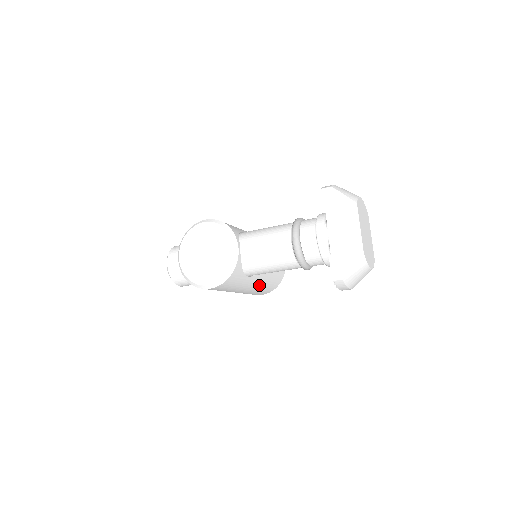
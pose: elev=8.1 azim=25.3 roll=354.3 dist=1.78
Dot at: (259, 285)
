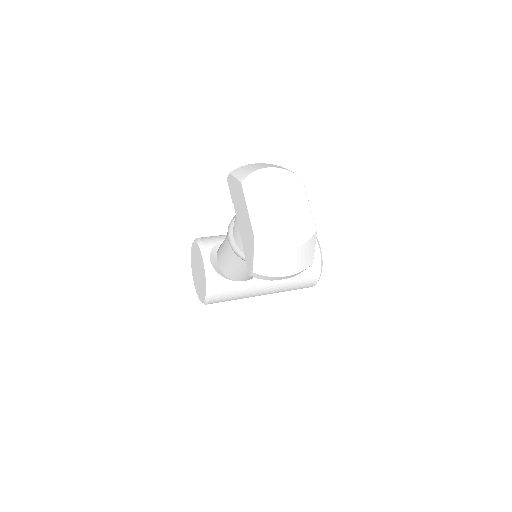
Dot at: (279, 282)
